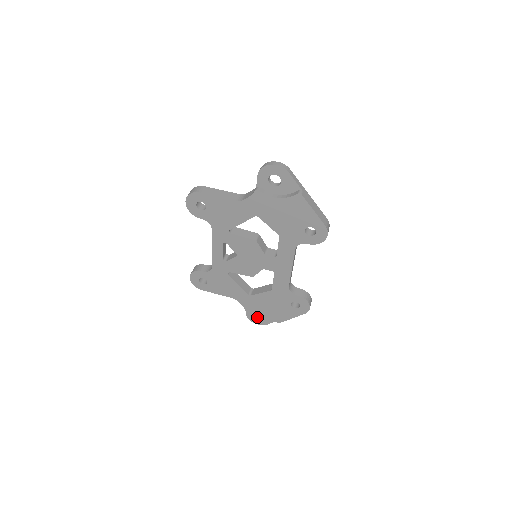
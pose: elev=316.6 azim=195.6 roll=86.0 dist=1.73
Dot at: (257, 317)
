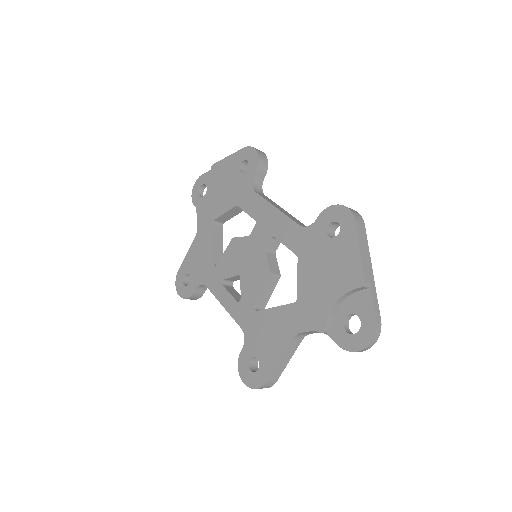
Dot at: (358, 333)
